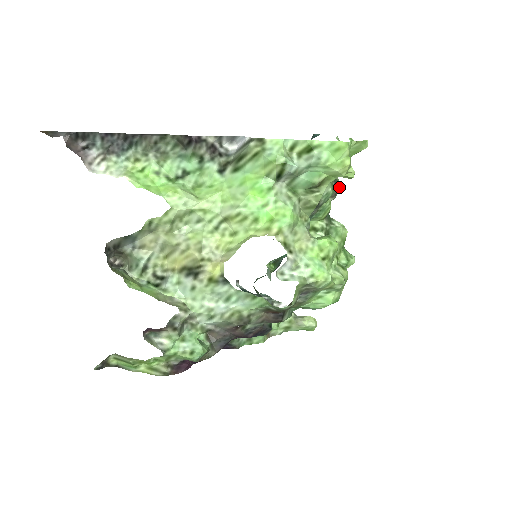
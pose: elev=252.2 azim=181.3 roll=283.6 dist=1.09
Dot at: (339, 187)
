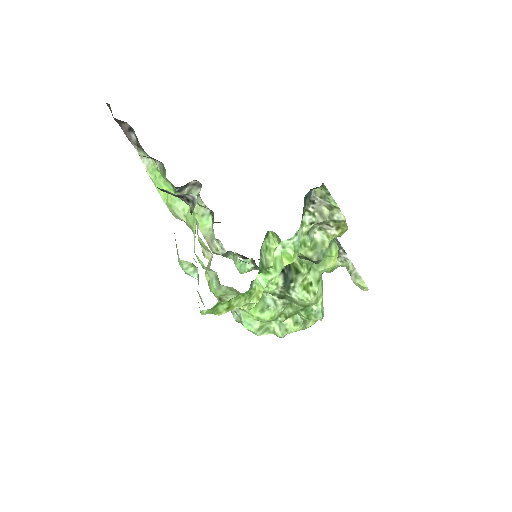
Dot at: (319, 260)
